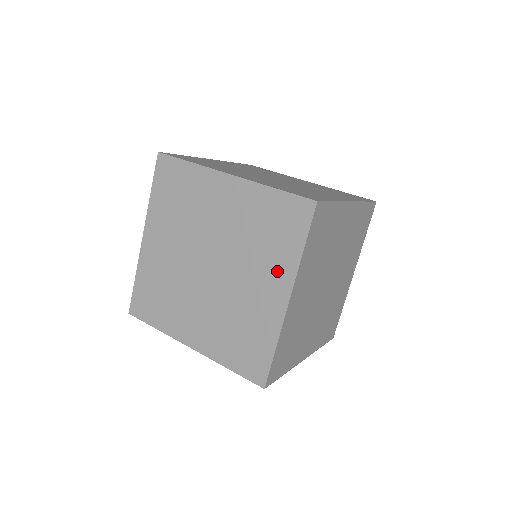
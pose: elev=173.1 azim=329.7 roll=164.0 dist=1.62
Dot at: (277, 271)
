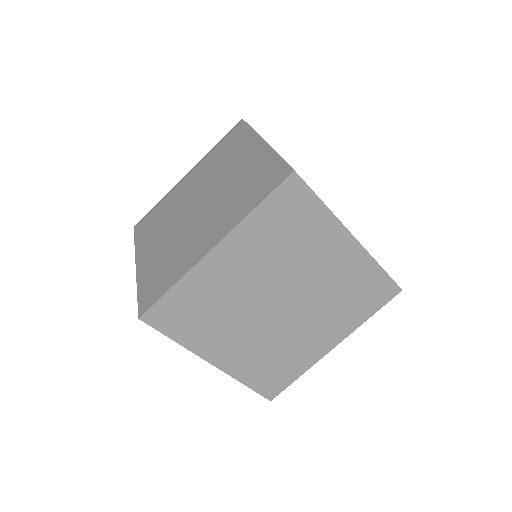
Dot at: (326, 238)
